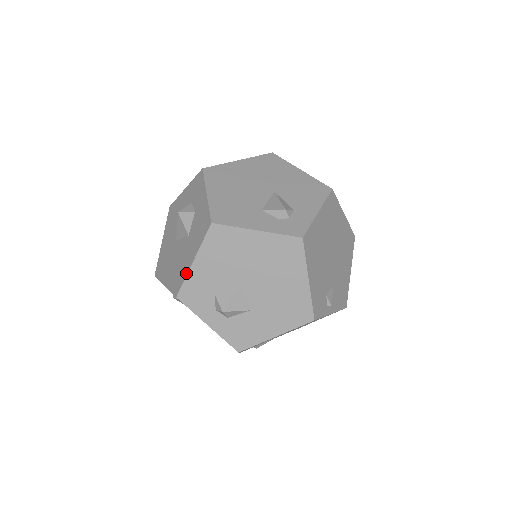
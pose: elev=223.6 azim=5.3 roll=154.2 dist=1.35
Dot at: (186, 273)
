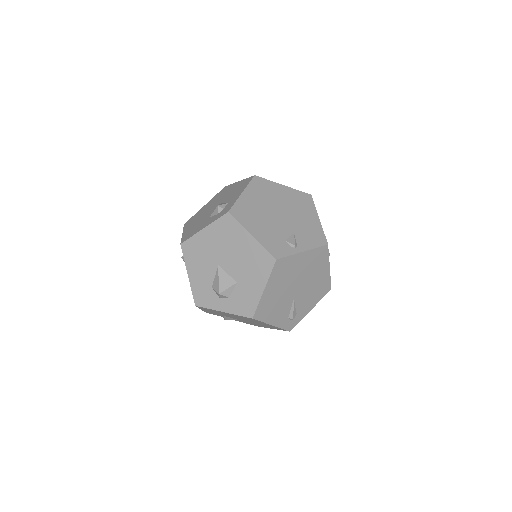
Dot at: (190, 286)
